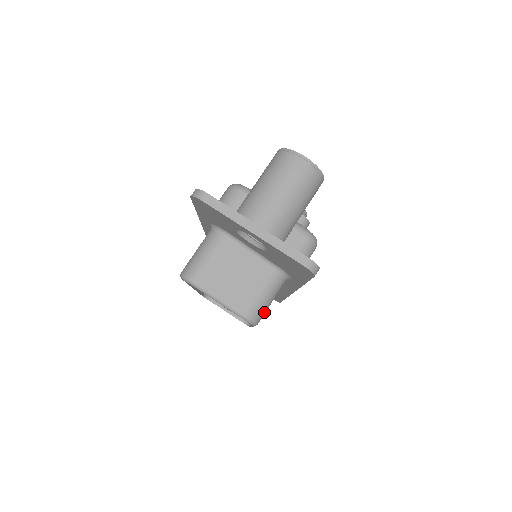
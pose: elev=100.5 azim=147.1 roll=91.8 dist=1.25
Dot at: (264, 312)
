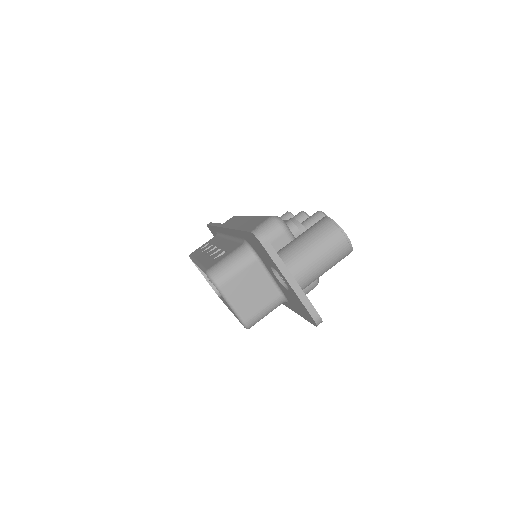
Dot at: (258, 321)
